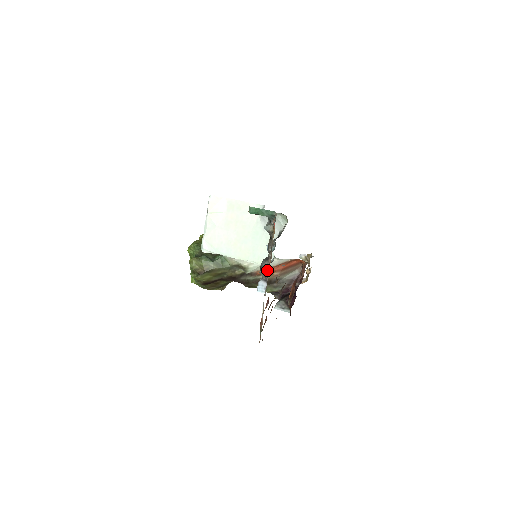
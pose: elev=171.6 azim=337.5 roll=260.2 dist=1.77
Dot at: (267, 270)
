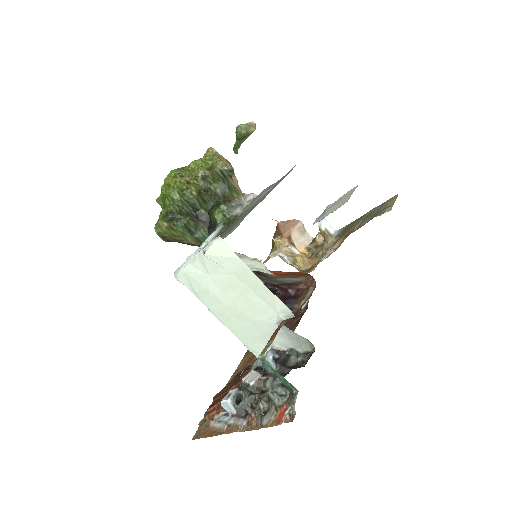
Dot at: (244, 414)
